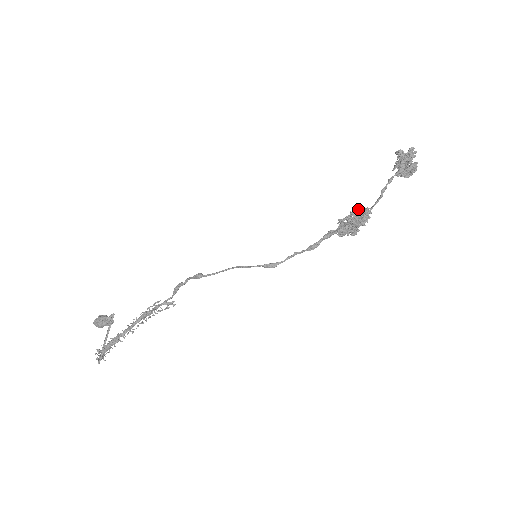
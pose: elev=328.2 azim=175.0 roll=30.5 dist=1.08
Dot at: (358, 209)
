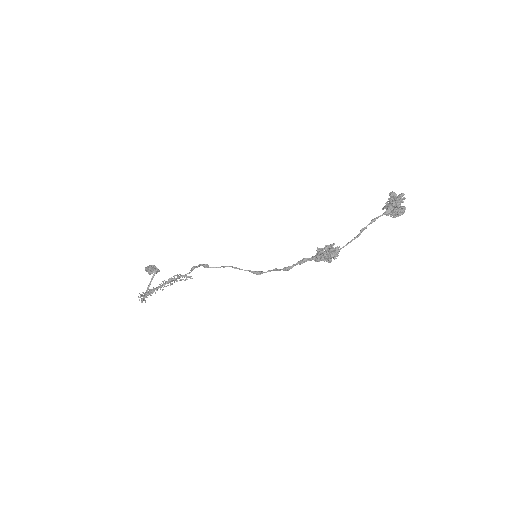
Dot at: (329, 246)
